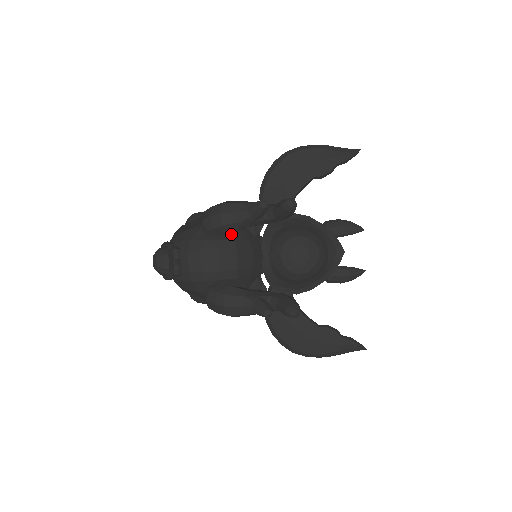
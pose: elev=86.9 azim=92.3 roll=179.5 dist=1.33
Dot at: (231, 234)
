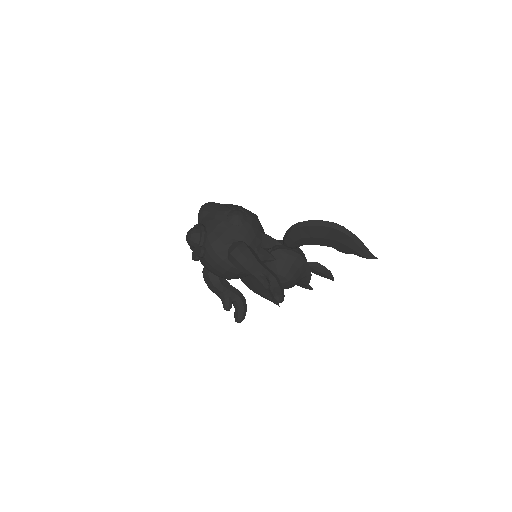
Dot at: occluded
